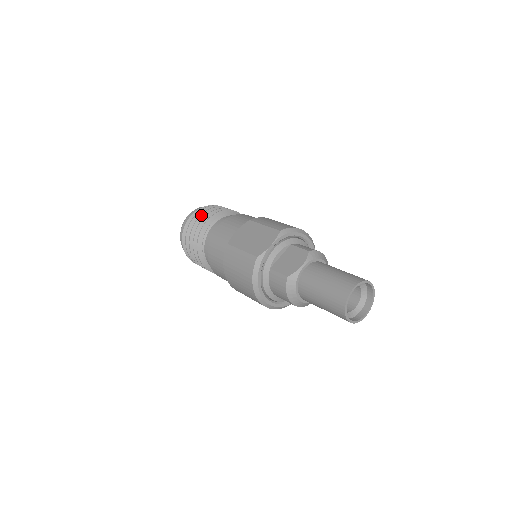
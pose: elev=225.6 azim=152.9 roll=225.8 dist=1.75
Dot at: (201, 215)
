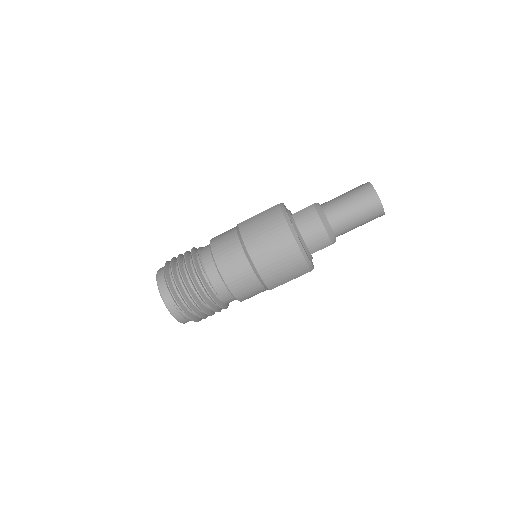
Dot at: (181, 254)
